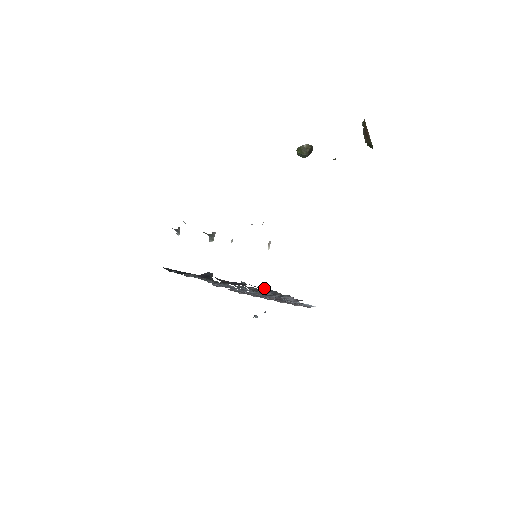
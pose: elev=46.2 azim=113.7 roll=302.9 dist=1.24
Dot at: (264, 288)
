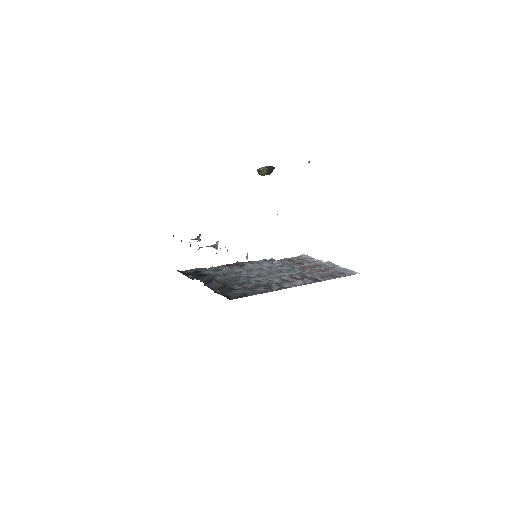
Dot at: (243, 294)
